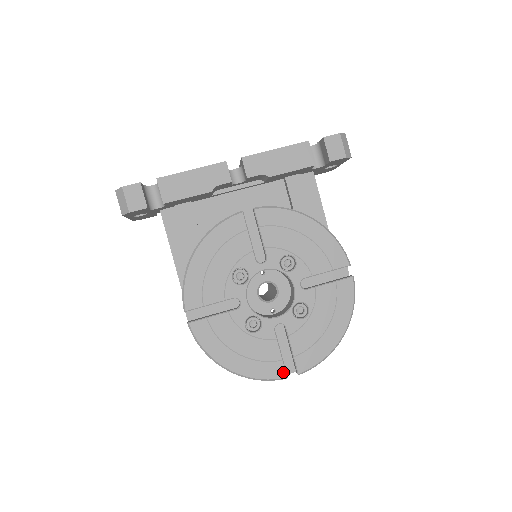
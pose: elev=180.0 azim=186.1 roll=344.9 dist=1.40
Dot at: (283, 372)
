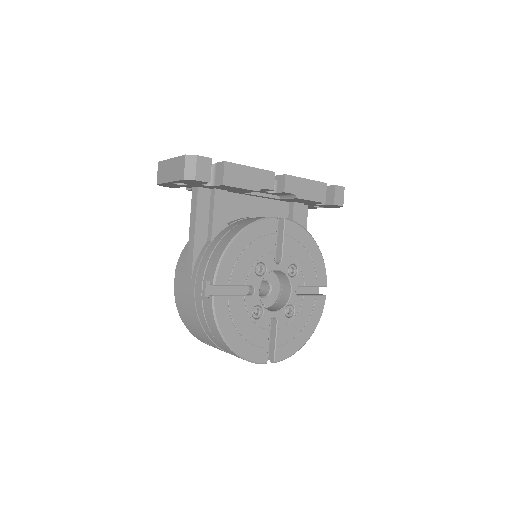
Dot at: (265, 358)
